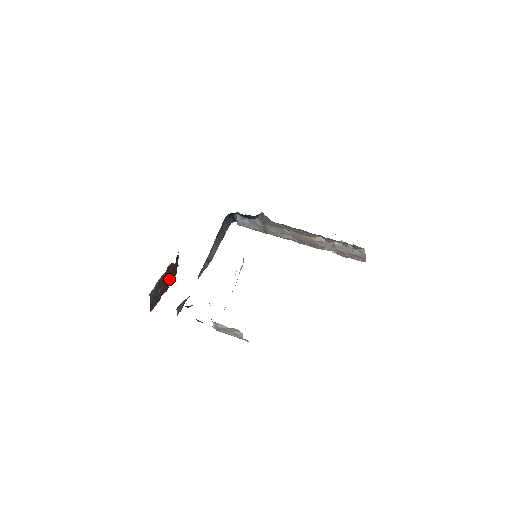
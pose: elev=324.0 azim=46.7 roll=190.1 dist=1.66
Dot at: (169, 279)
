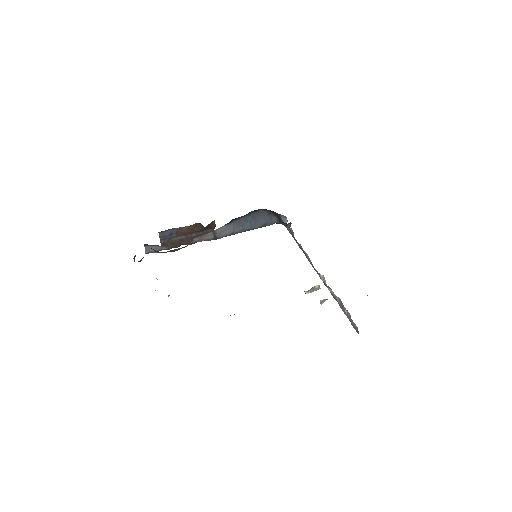
Dot at: occluded
